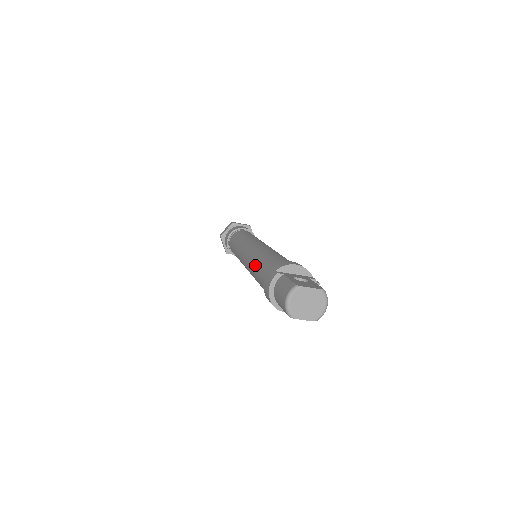
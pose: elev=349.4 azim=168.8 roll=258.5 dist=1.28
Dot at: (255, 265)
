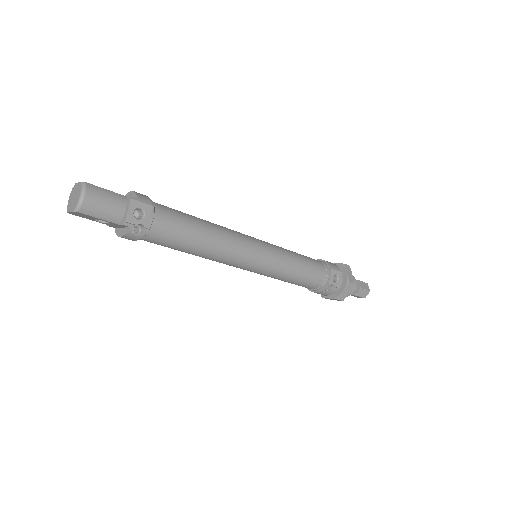
Dot at: occluded
